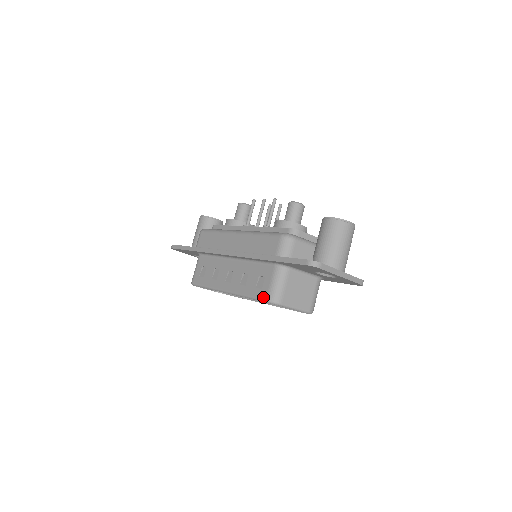
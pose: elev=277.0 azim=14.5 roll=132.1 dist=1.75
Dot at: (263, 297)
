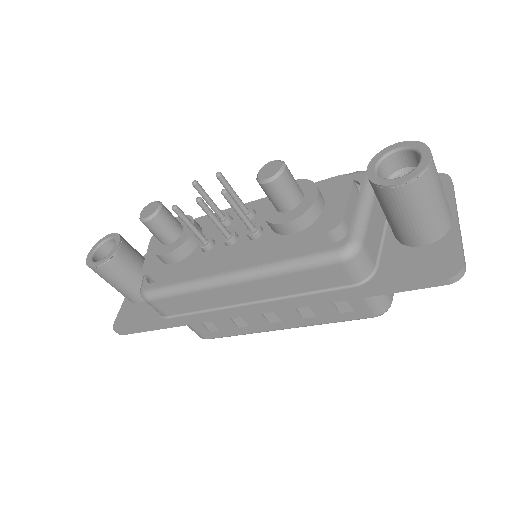
Dot at: (366, 317)
